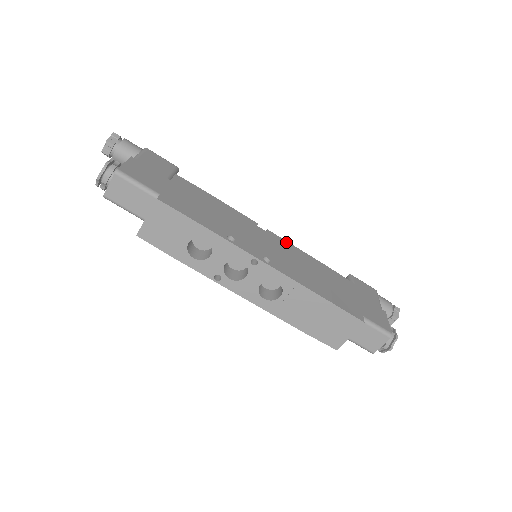
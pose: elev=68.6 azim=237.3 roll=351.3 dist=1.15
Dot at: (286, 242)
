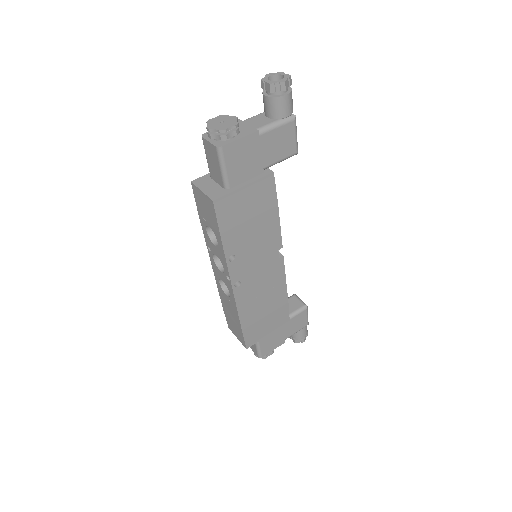
Dot at: (283, 272)
